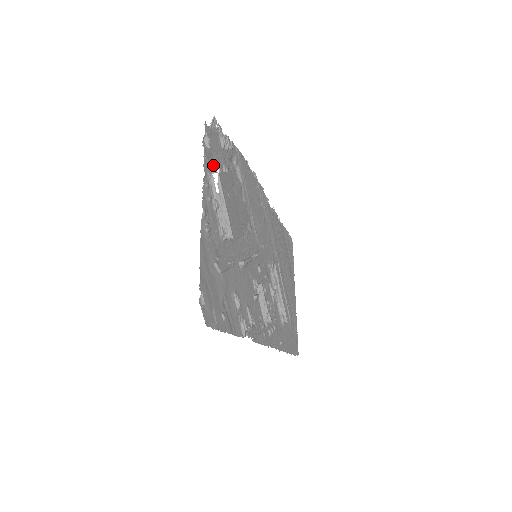
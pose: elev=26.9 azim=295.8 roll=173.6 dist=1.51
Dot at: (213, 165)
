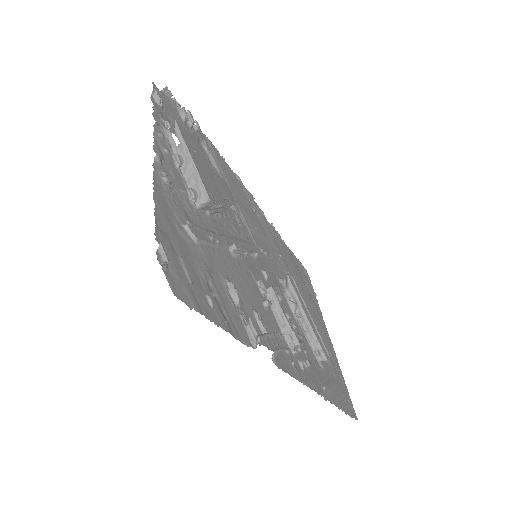
Dot at: occluded
